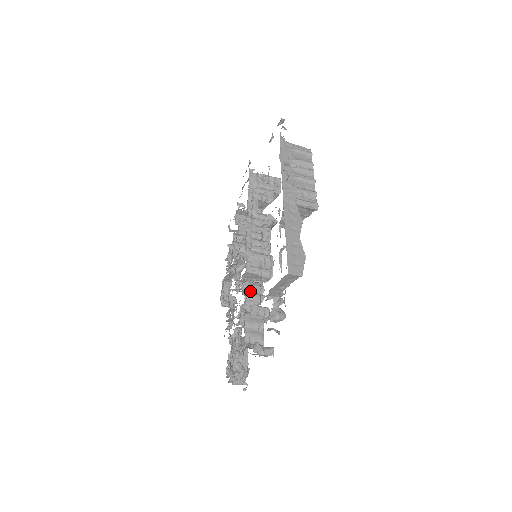
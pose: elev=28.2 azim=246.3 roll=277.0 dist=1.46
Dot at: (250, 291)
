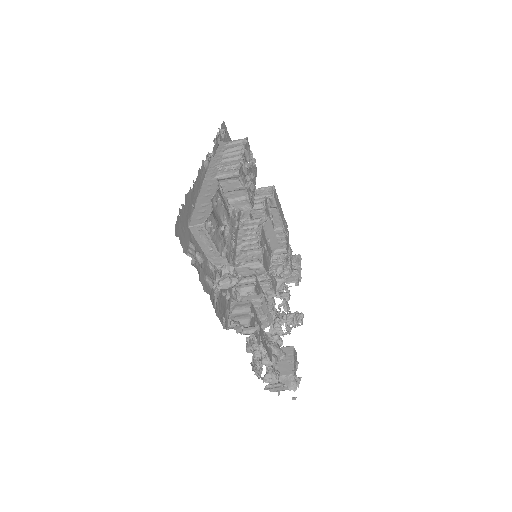
Dot at: occluded
